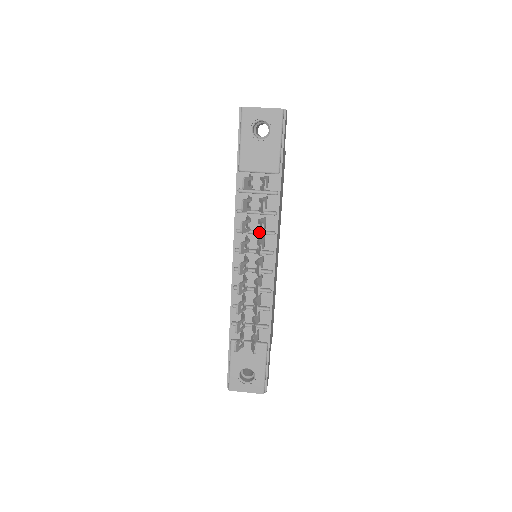
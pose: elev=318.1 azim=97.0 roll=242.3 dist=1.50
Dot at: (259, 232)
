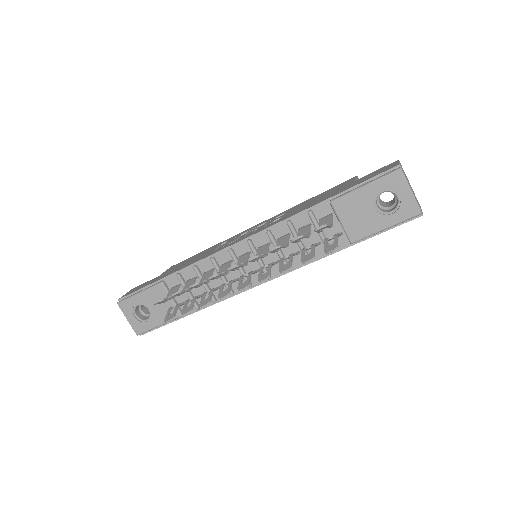
Dot at: (281, 266)
